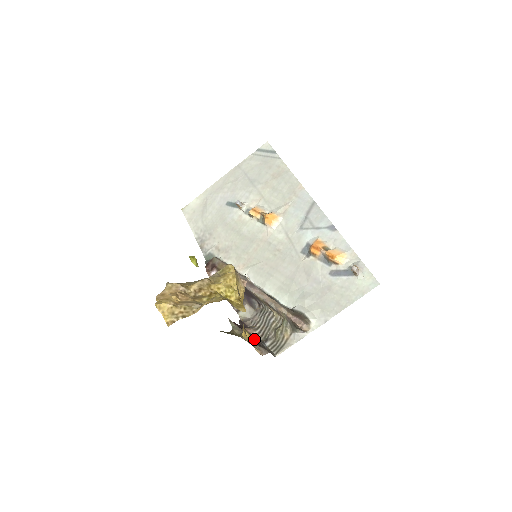
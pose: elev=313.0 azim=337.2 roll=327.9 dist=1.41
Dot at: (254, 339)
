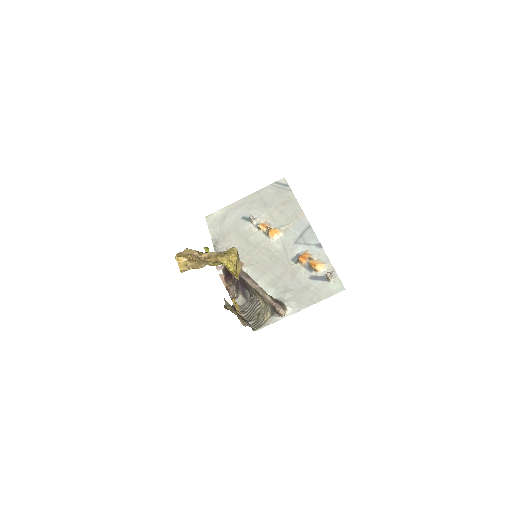
Dot at: (241, 317)
